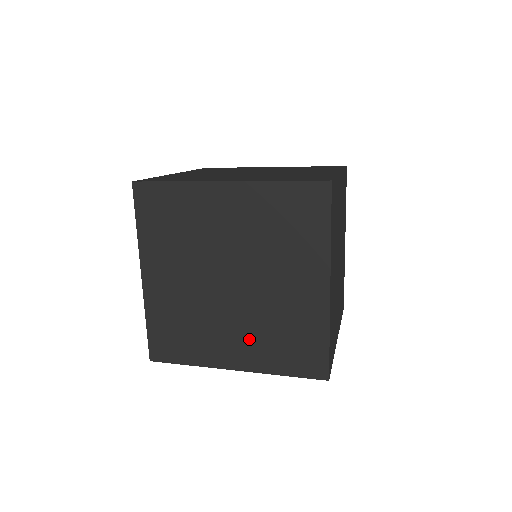
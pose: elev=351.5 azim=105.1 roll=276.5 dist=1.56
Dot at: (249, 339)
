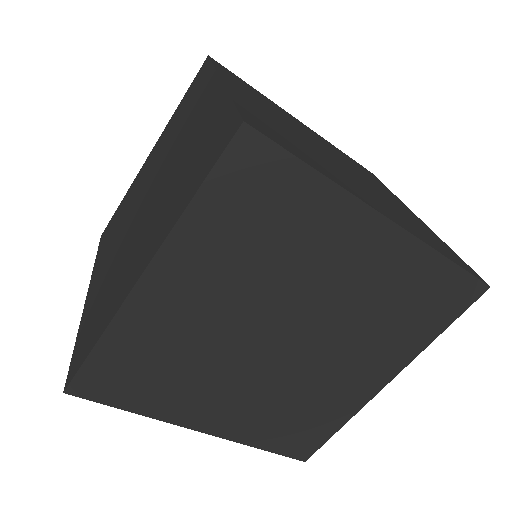
Dot at: (382, 204)
